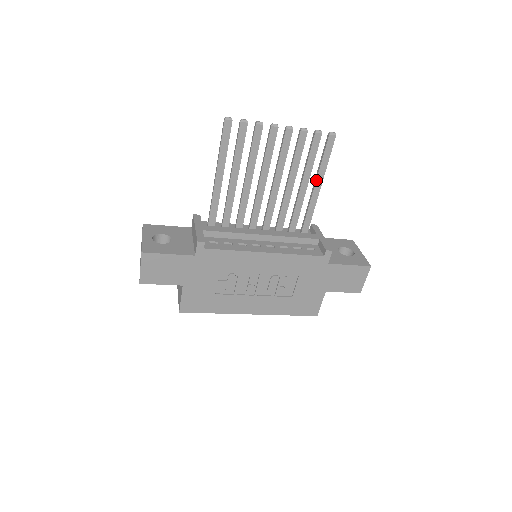
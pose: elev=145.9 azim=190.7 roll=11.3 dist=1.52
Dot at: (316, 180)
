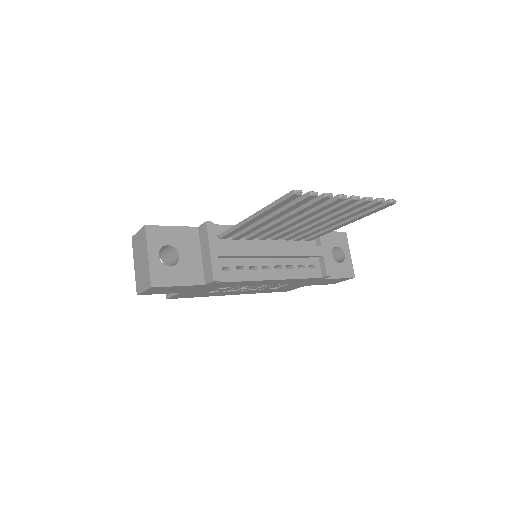
Dot at: (350, 221)
